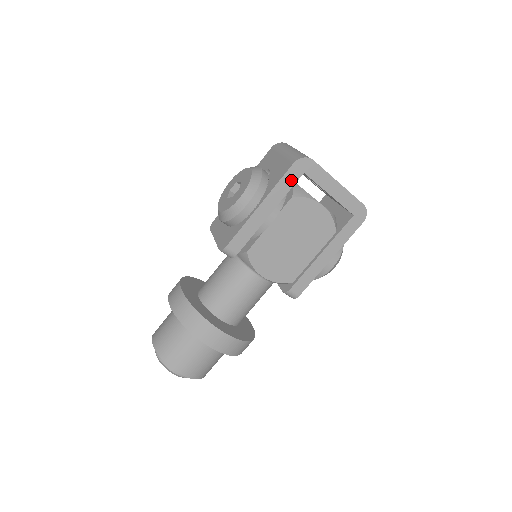
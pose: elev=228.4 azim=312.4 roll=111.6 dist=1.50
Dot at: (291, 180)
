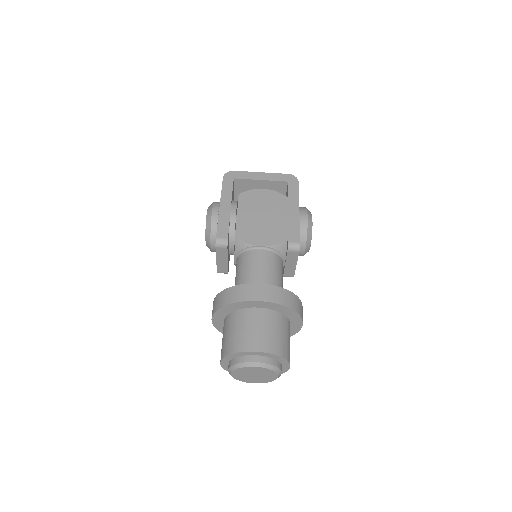
Dot at: (229, 185)
